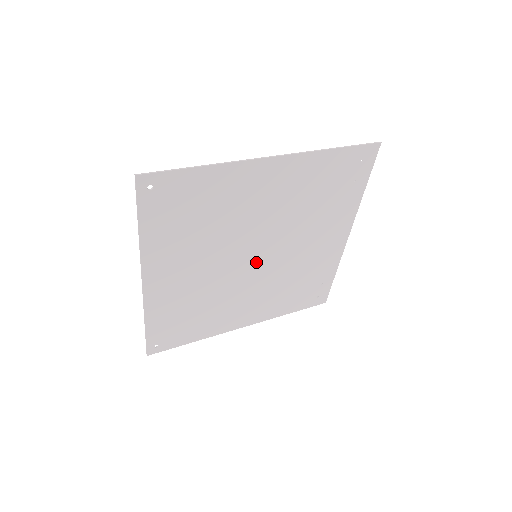
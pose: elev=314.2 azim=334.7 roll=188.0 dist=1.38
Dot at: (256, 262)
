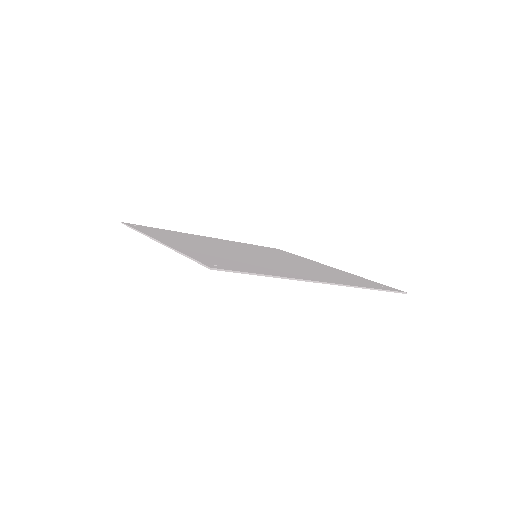
Dot at: occluded
